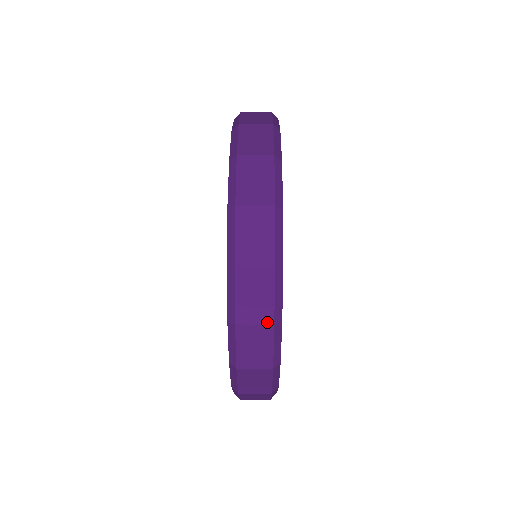
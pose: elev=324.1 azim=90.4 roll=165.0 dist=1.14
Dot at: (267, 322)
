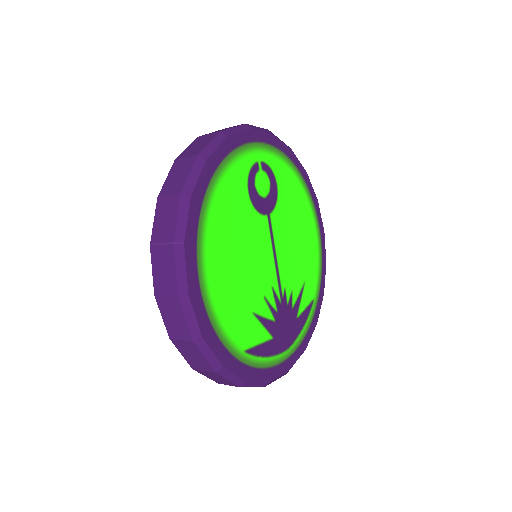
Dot at: occluded
